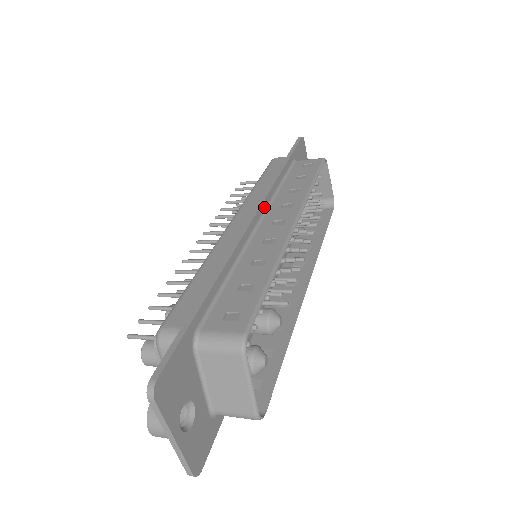
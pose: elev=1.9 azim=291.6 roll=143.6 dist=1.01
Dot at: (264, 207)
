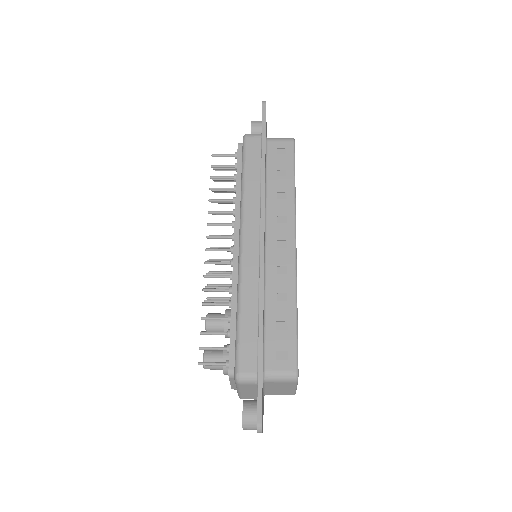
Dot at: (264, 224)
